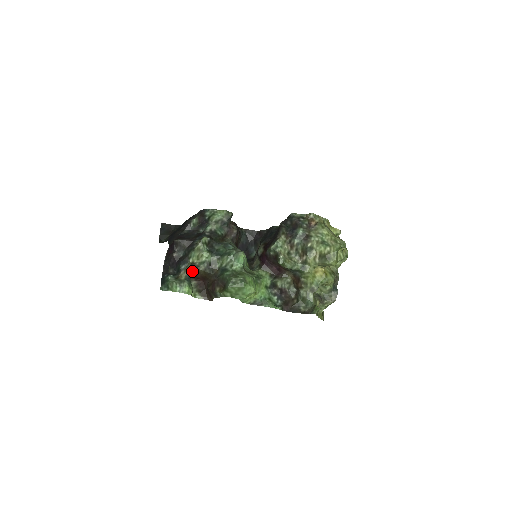
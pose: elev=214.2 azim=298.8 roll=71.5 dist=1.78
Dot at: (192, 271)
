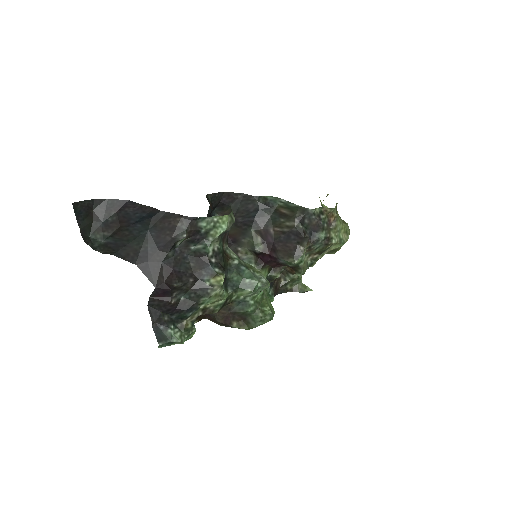
Dot at: occluded
